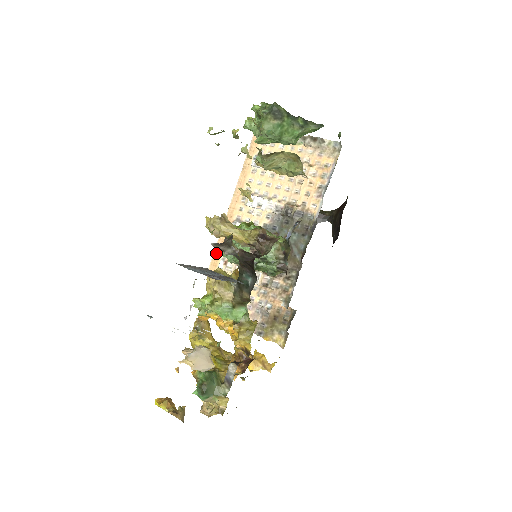
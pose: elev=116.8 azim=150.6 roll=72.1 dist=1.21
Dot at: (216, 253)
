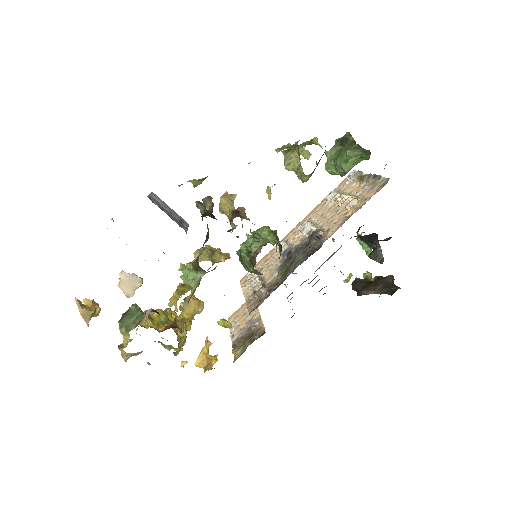
Dot at: (257, 264)
